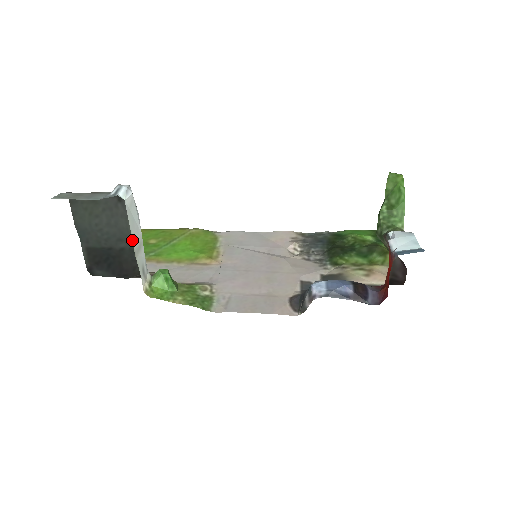
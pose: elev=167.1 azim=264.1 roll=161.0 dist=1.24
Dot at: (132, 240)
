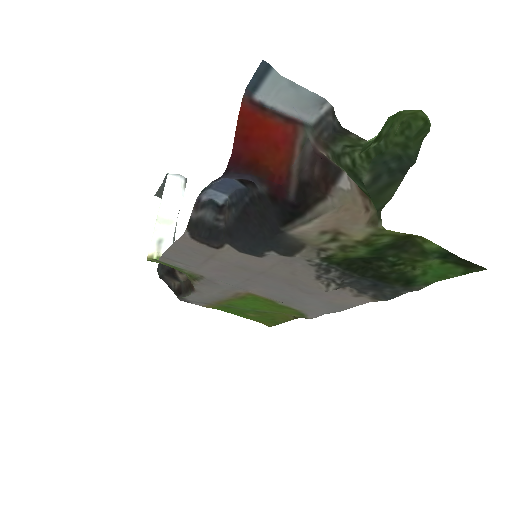
Dot at: occluded
